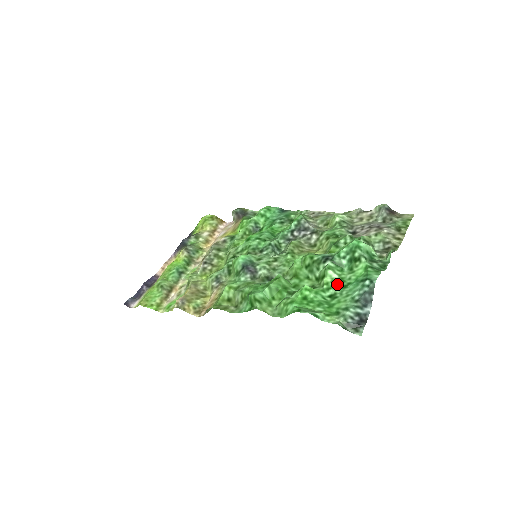
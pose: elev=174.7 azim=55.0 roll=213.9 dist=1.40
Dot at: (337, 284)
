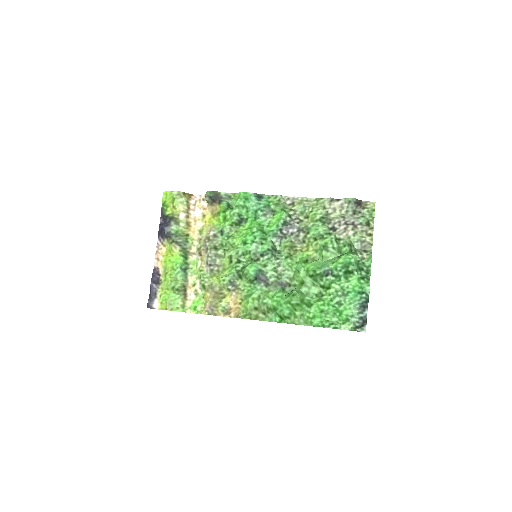
Dot at: (340, 293)
